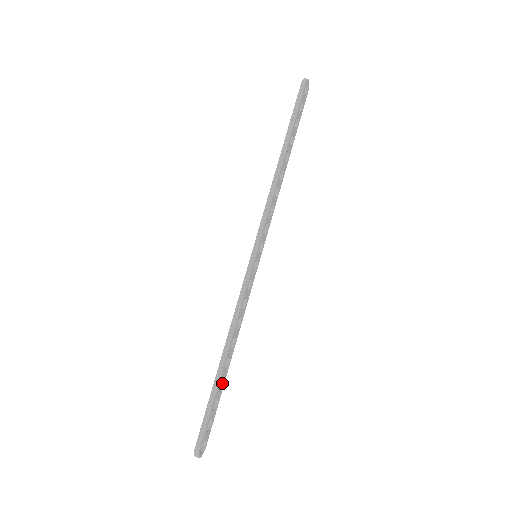
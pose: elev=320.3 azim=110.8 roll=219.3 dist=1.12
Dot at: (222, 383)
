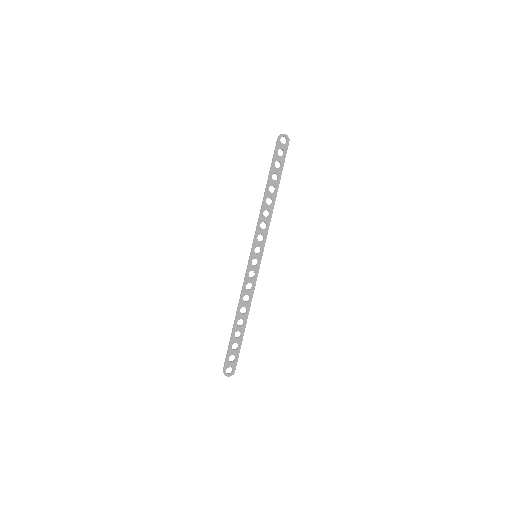
Dot at: (241, 335)
